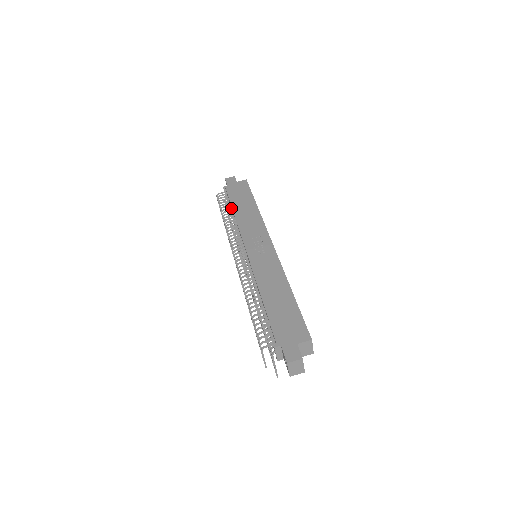
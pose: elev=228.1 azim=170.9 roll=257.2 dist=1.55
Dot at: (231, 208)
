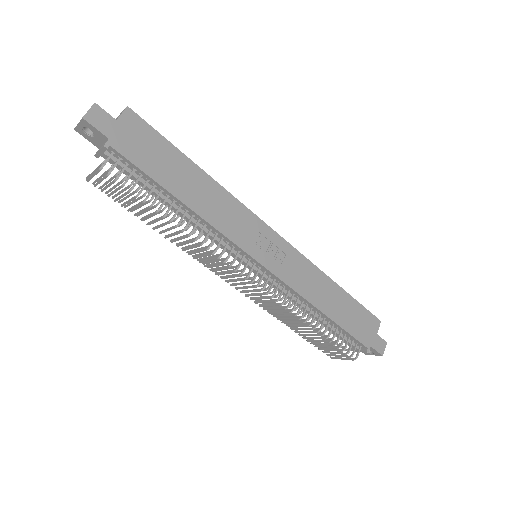
Dot at: (161, 192)
